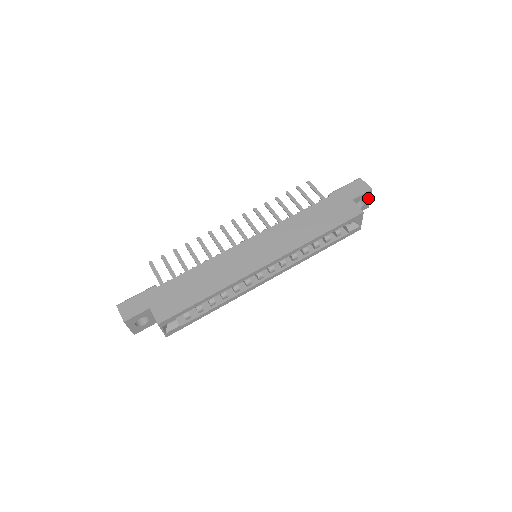
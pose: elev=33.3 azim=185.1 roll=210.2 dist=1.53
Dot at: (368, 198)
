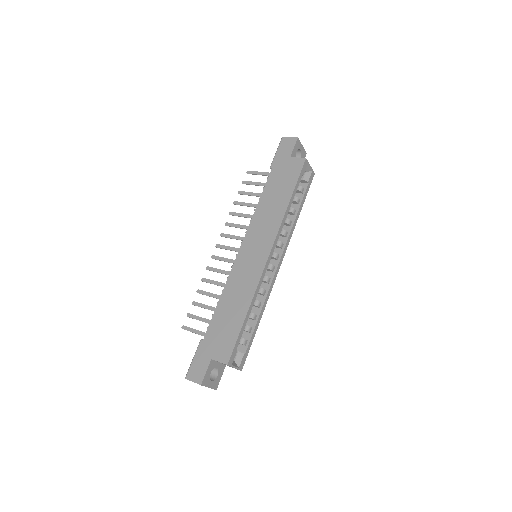
Dot at: (300, 147)
